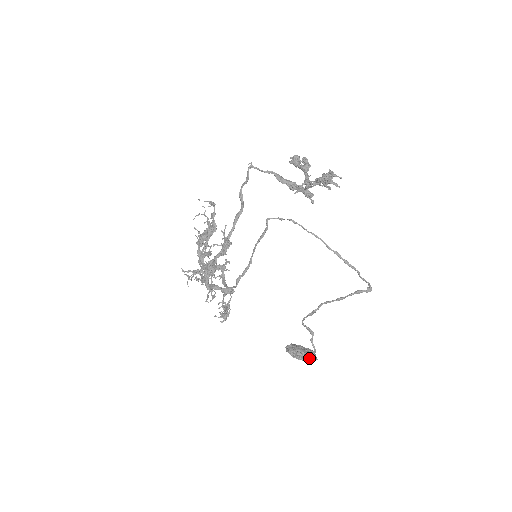
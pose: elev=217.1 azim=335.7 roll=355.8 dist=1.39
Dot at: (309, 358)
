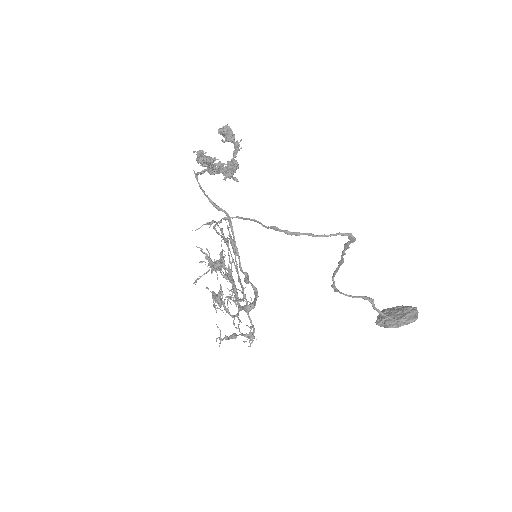
Dot at: (402, 323)
